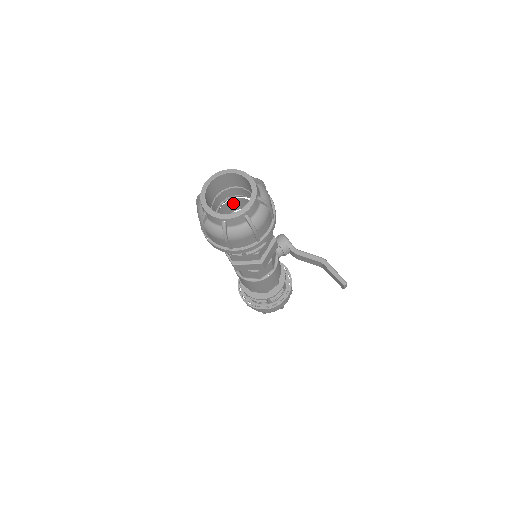
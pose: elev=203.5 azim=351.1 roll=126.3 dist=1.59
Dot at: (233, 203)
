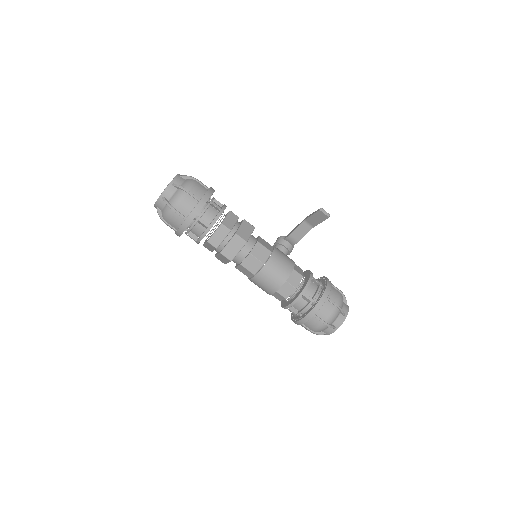
Dot at: occluded
